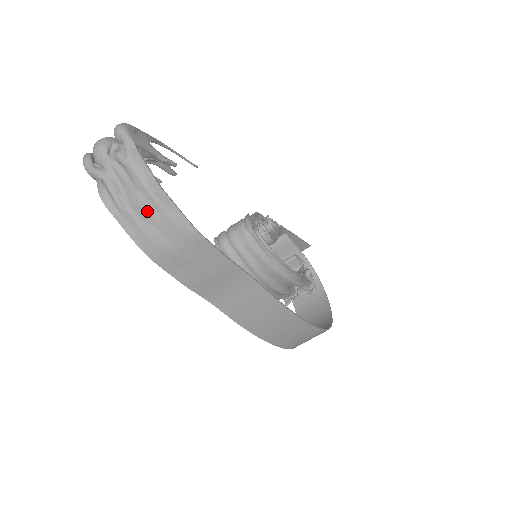
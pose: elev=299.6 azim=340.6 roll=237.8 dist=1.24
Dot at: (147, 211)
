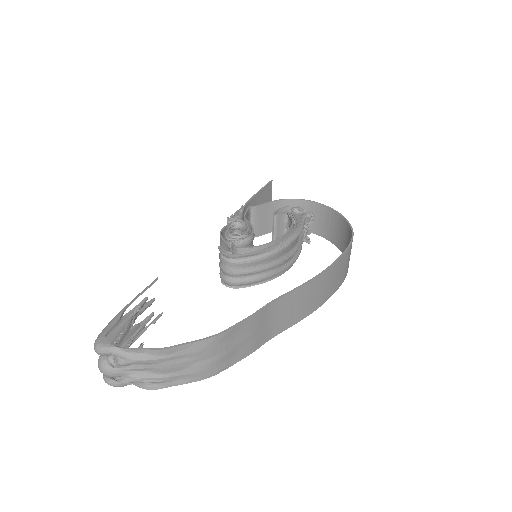
Dot at: (178, 365)
